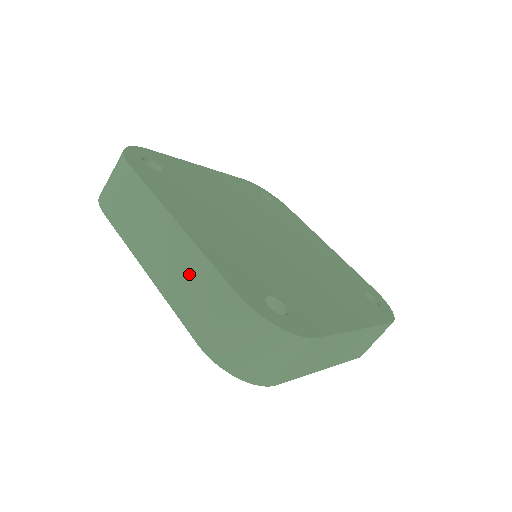
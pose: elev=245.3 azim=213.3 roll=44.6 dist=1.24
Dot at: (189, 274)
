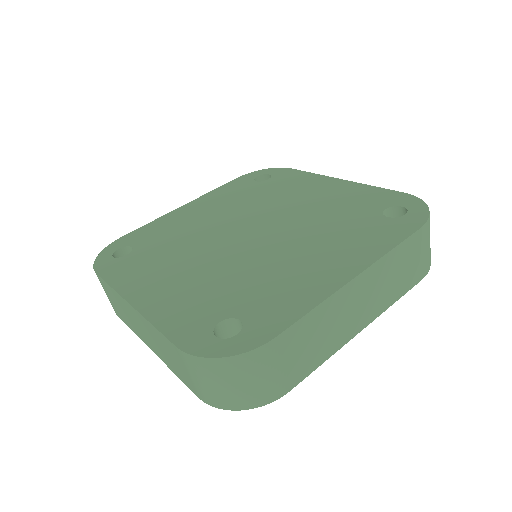
Dot at: (159, 343)
